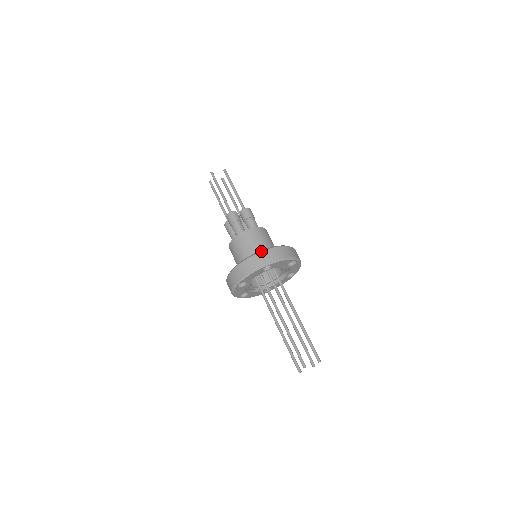
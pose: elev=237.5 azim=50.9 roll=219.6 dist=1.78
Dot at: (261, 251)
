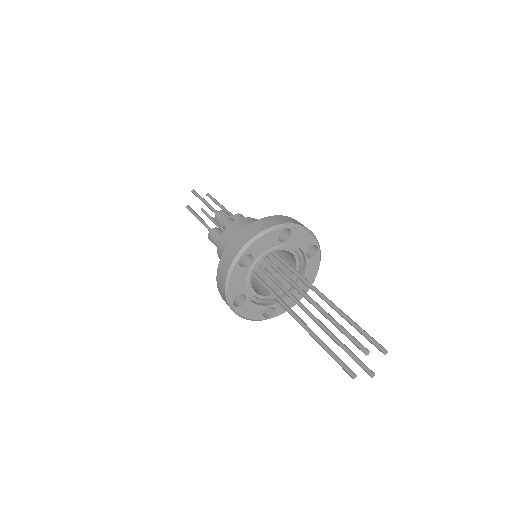
Dot at: (275, 215)
